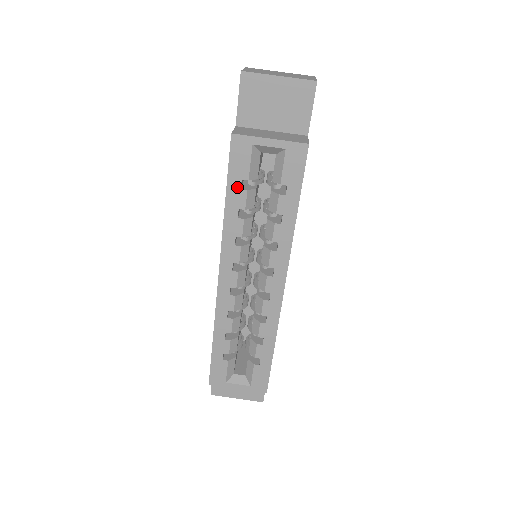
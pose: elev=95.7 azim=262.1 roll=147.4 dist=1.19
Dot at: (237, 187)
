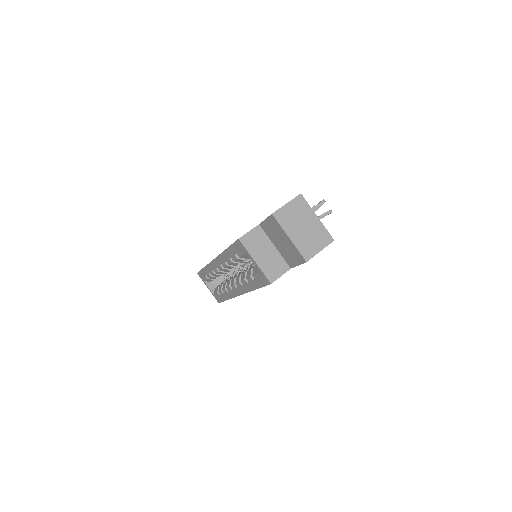
Dot at: (233, 252)
